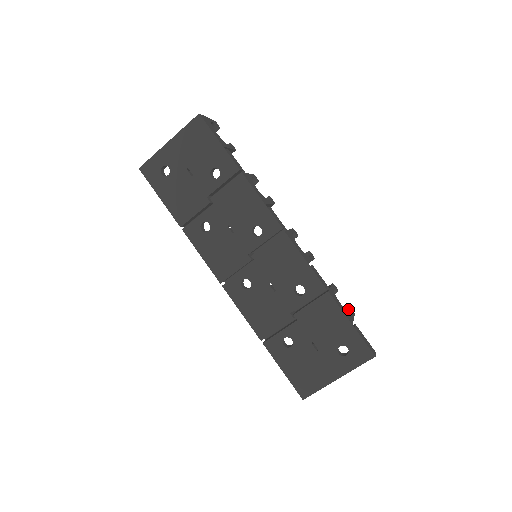
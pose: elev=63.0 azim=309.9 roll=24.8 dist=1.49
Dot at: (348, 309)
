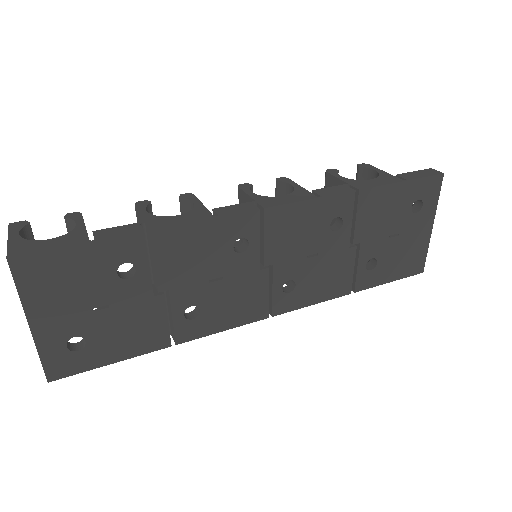
Dot at: (362, 170)
